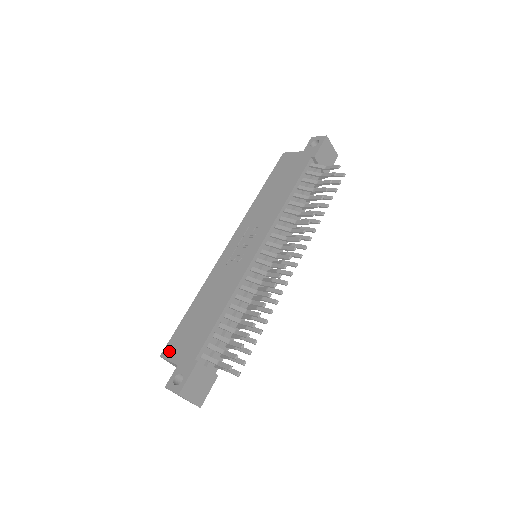
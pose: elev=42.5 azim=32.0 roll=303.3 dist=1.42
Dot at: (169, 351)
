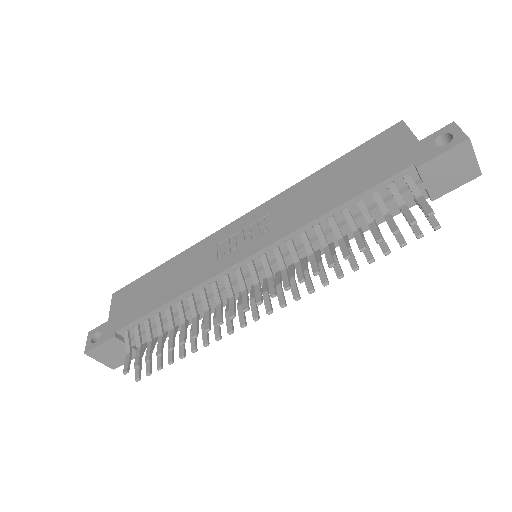
Dot at: (118, 297)
